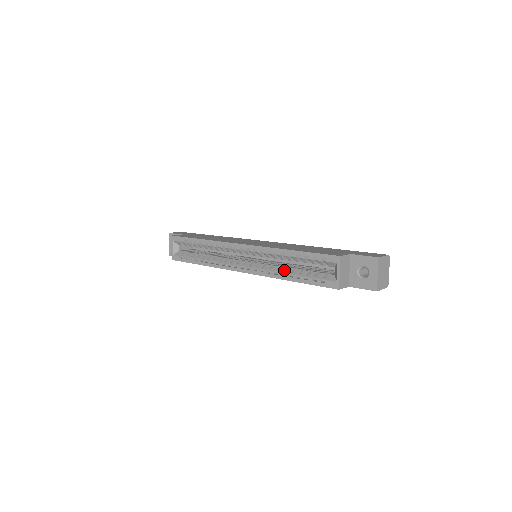
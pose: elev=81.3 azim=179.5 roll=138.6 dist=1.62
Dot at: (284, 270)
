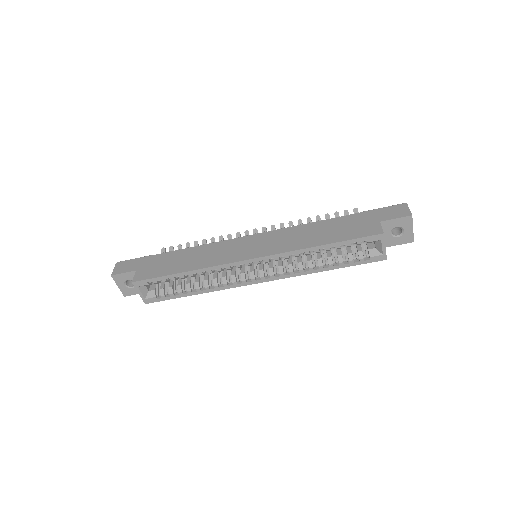
Dot at: (313, 263)
